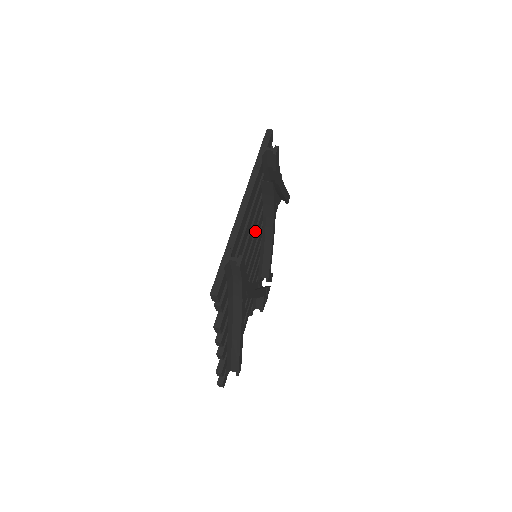
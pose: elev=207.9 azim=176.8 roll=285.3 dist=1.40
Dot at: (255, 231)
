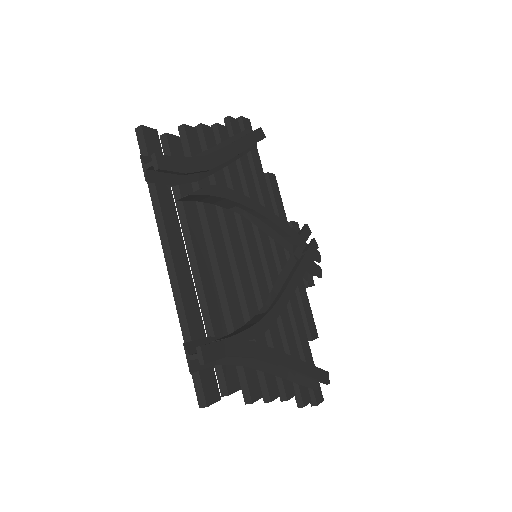
Dot at: (229, 240)
